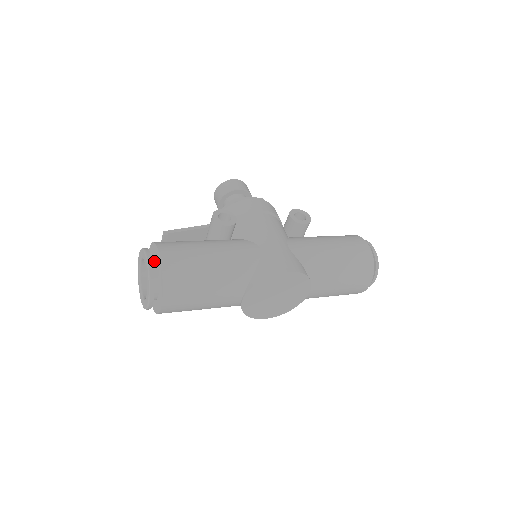
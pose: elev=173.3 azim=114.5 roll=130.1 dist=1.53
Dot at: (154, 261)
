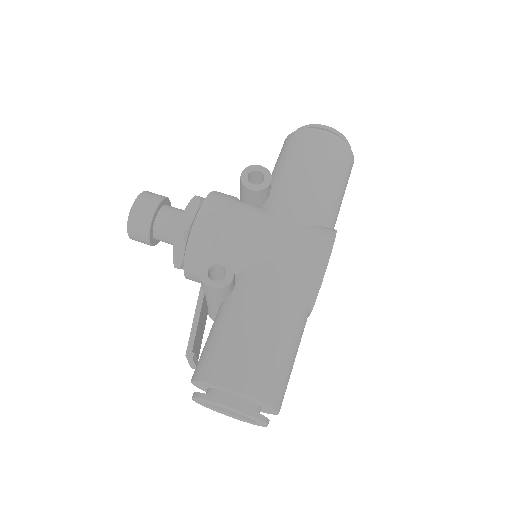
Dot at: (228, 396)
